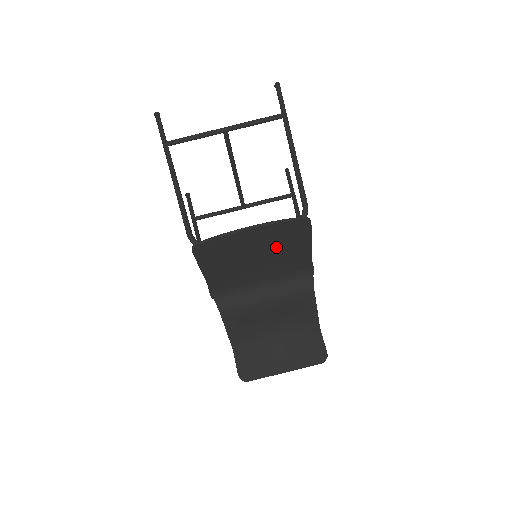
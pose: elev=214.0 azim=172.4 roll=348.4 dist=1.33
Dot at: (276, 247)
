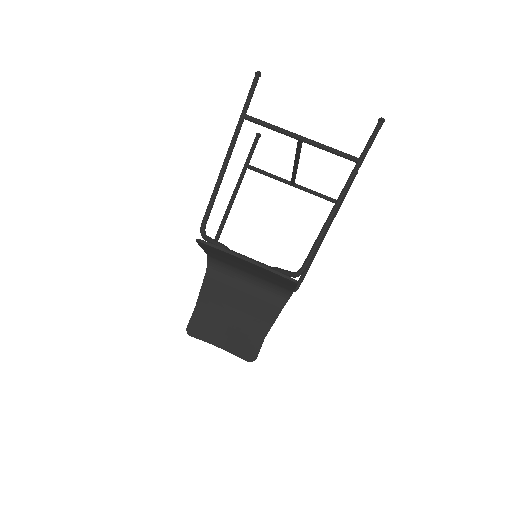
Dot at: occluded
